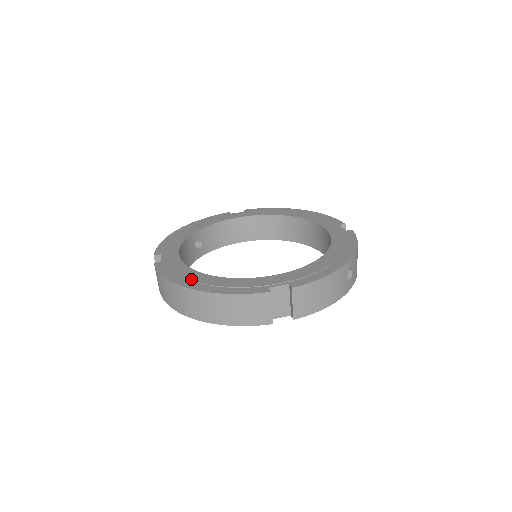
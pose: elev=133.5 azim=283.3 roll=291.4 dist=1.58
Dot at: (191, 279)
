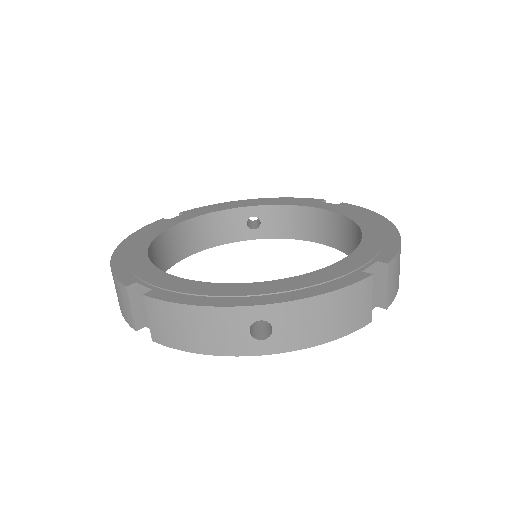
Dot at: (134, 242)
